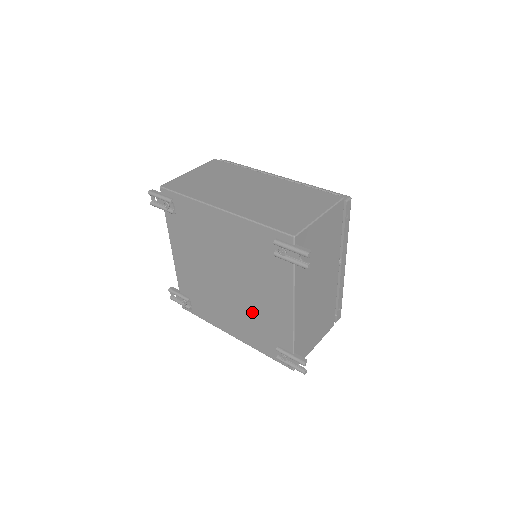
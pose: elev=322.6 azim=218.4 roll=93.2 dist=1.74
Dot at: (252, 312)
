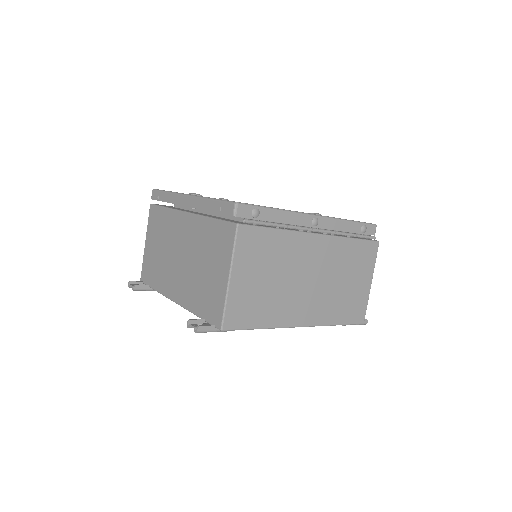
Dot at: occluded
